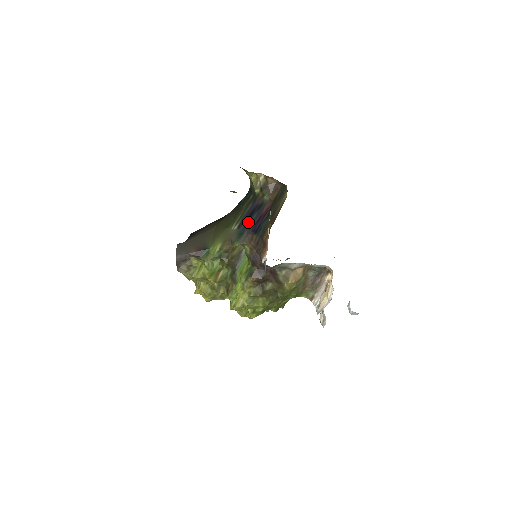
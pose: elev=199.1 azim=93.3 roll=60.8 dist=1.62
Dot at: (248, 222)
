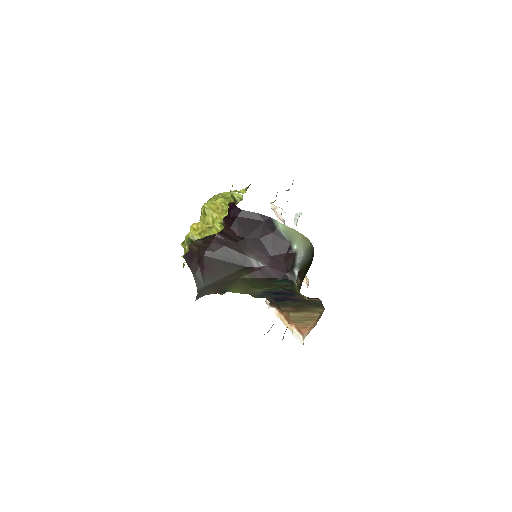
Dot at: (274, 295)
